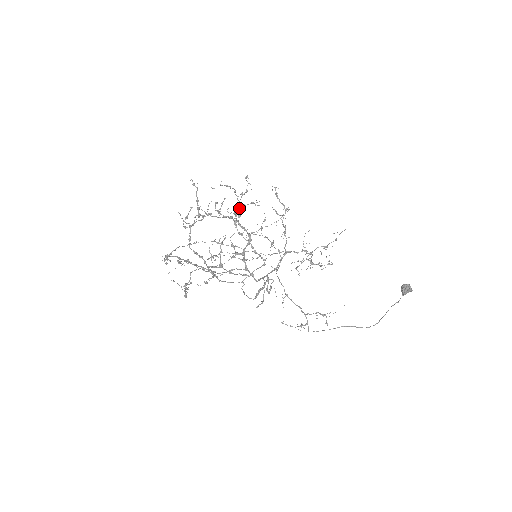
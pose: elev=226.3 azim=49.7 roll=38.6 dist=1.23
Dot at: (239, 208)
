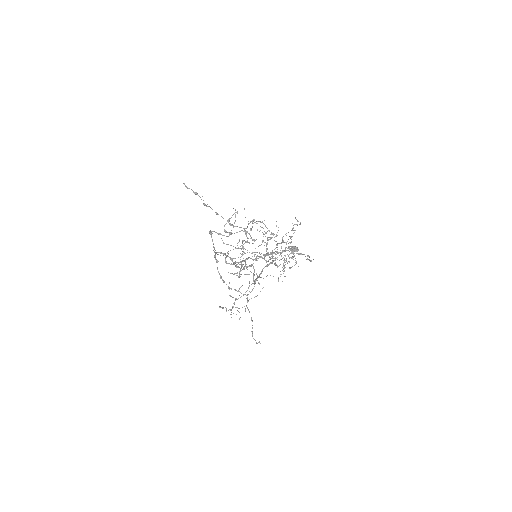
Dot at: occluded
